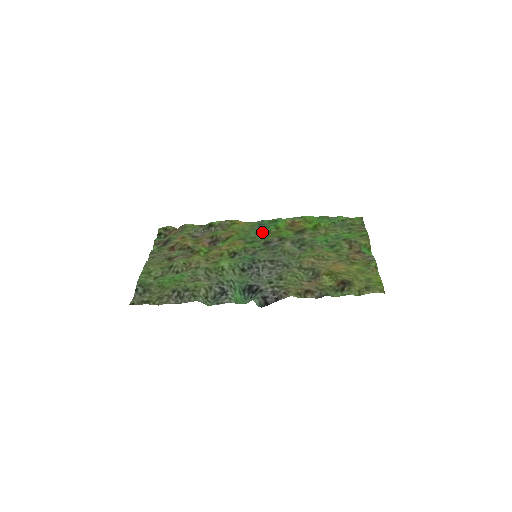
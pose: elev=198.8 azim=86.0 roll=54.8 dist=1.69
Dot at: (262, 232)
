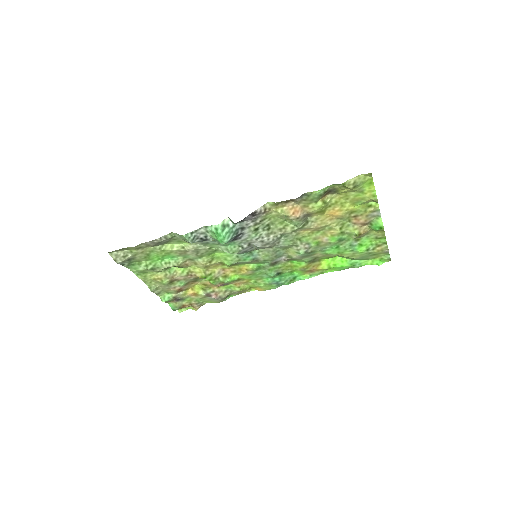
Dot at: (275, 276)
